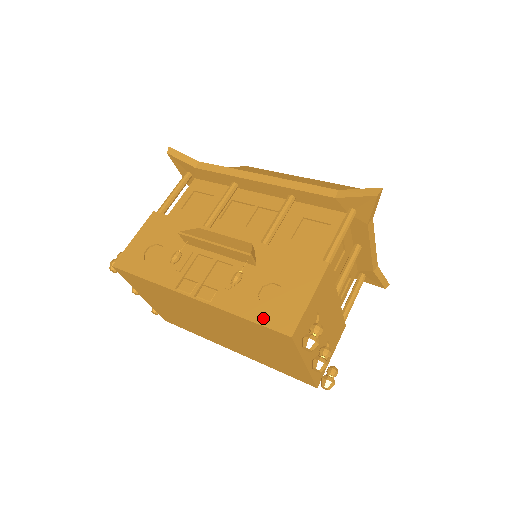
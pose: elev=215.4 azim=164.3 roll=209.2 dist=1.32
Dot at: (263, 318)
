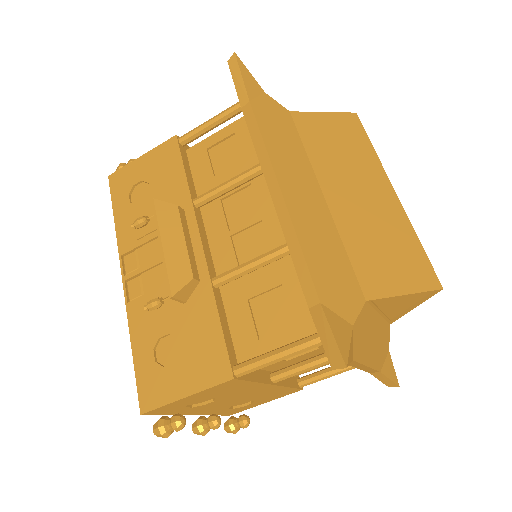
Dot at: (141, 368)
